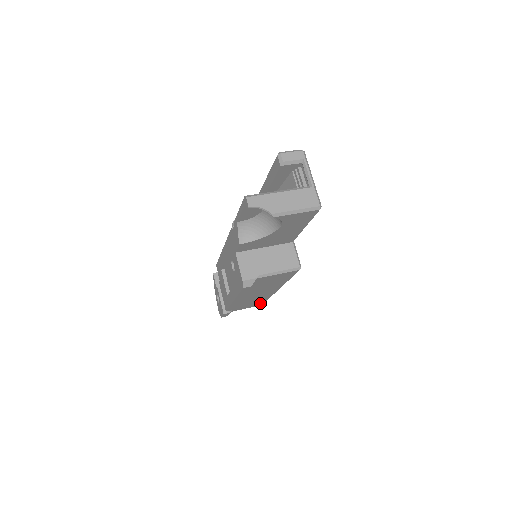
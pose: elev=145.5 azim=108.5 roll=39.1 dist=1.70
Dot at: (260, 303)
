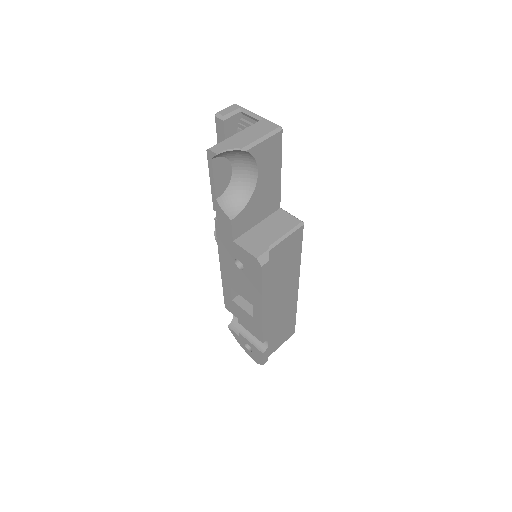
Dot at: (291, 328)
